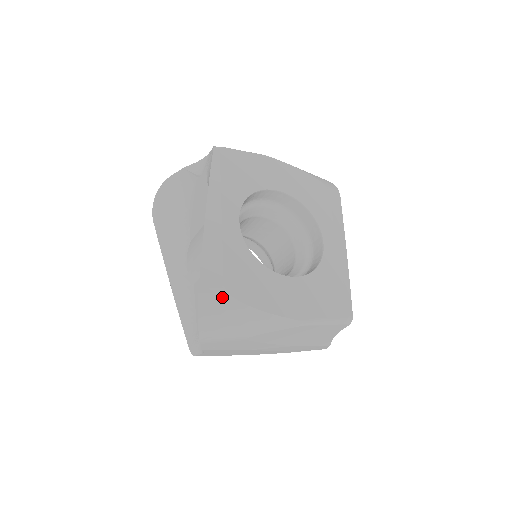
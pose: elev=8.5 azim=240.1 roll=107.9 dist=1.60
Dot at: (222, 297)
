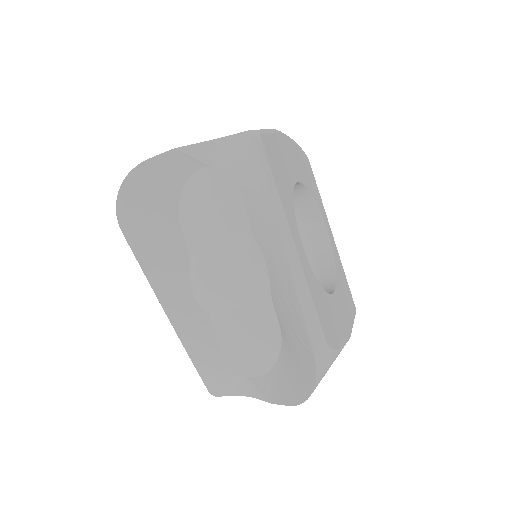
Dot at: (327, 355)
